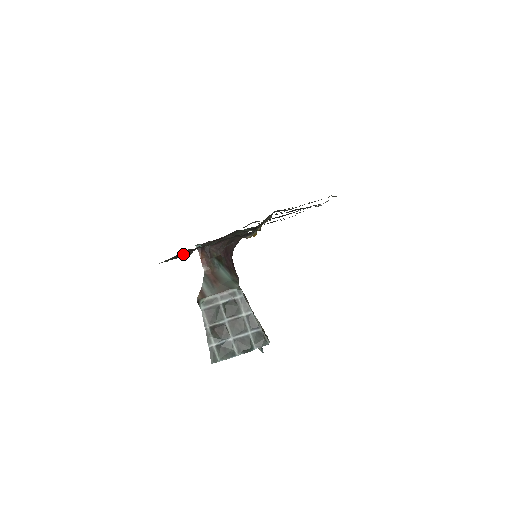
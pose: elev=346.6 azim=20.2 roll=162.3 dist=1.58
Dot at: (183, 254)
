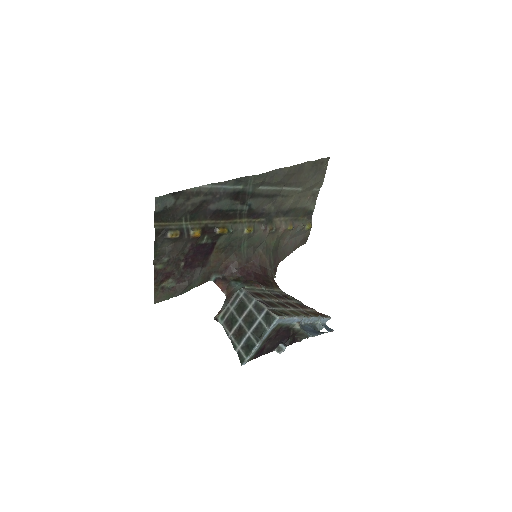
Dot at: (179, 287)
